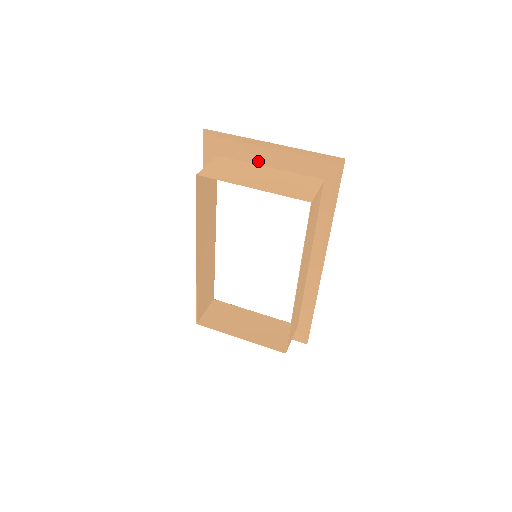
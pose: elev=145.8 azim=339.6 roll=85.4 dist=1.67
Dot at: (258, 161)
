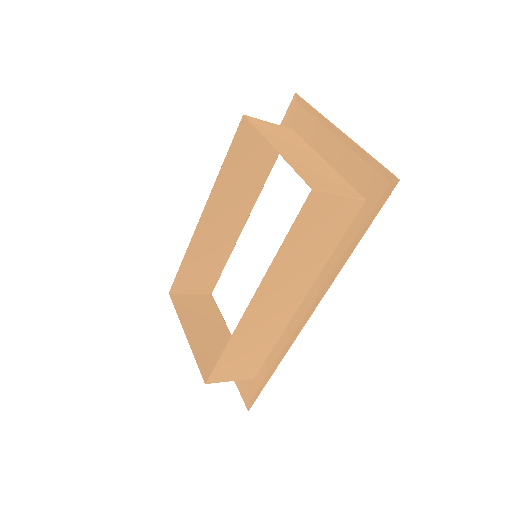
Dot at: (319, 148)
